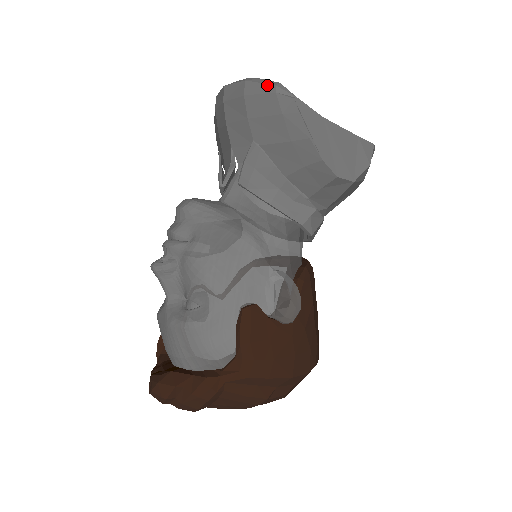
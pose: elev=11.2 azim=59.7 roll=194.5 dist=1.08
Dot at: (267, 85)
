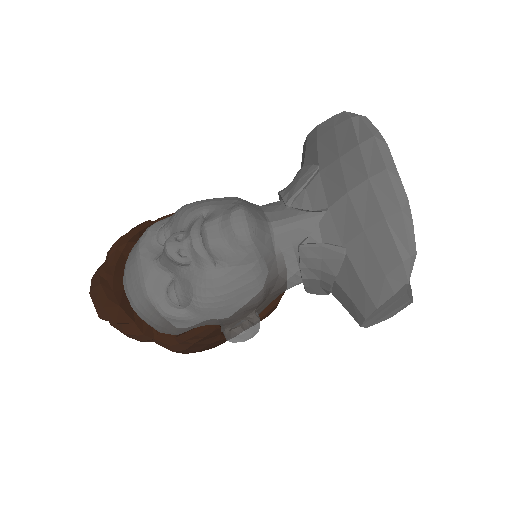
Dot at: (407, 245)
